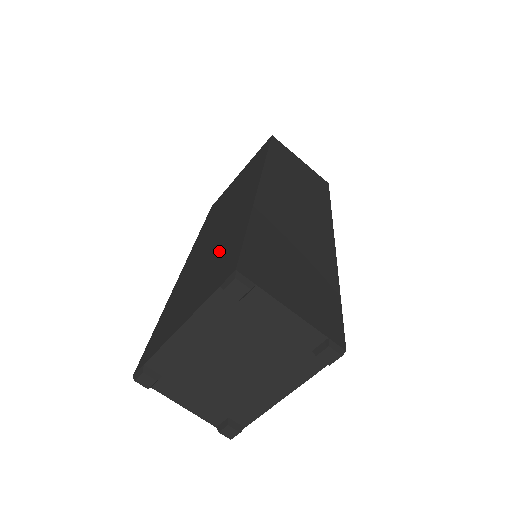
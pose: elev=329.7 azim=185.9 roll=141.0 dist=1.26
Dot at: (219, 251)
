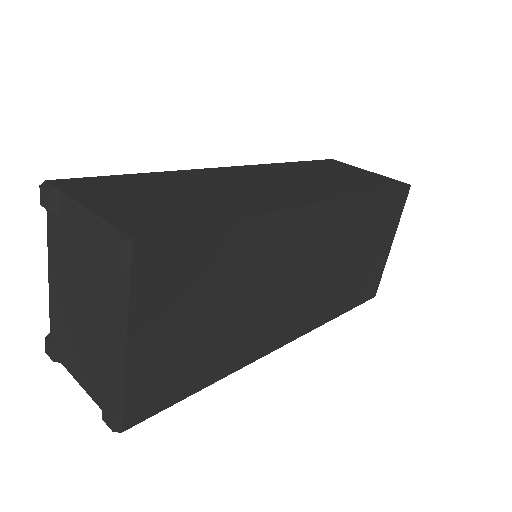
Dot at: occluded
